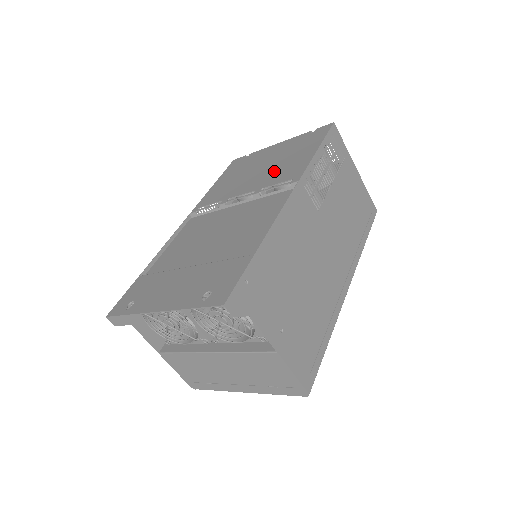
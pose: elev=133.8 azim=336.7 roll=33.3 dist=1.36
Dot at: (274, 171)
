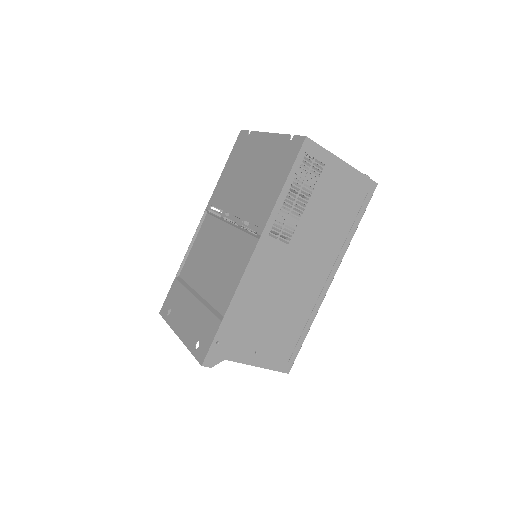
Dot at: (254, 195)
